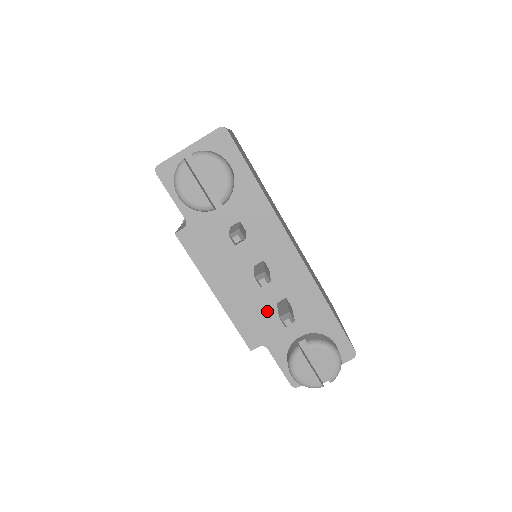
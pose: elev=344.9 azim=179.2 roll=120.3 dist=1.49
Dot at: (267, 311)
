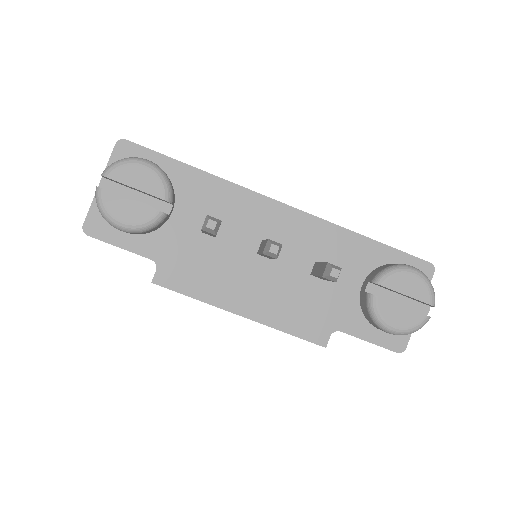
Dot at: (307, 291)
